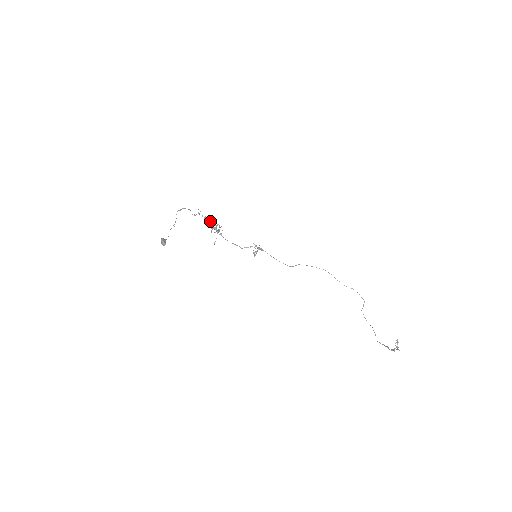
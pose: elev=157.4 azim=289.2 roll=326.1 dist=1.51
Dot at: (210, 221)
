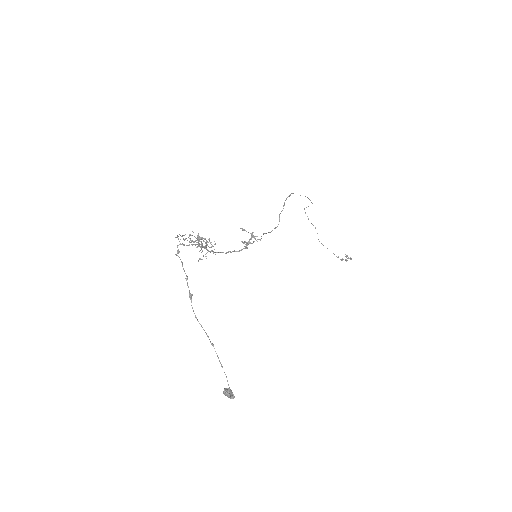
Dot at: occluded
